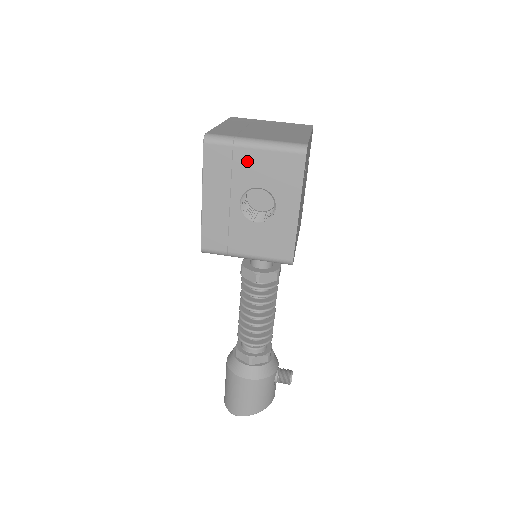
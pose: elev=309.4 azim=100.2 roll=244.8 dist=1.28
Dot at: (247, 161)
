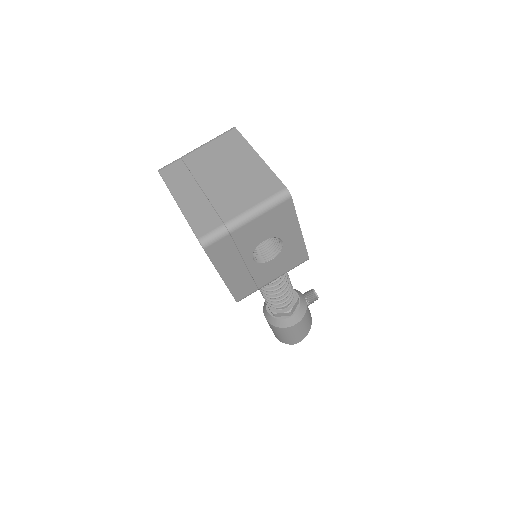
Dot at: (246, 234)
